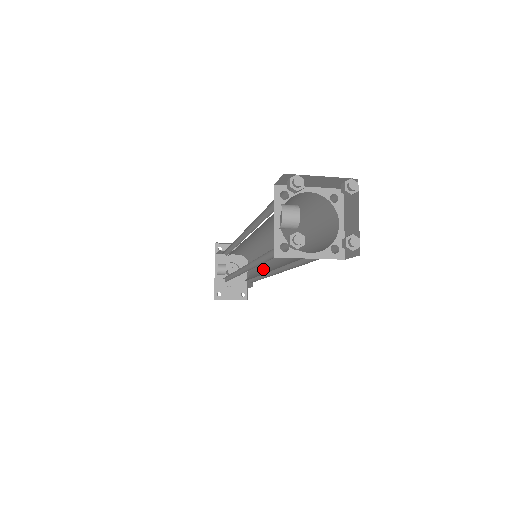
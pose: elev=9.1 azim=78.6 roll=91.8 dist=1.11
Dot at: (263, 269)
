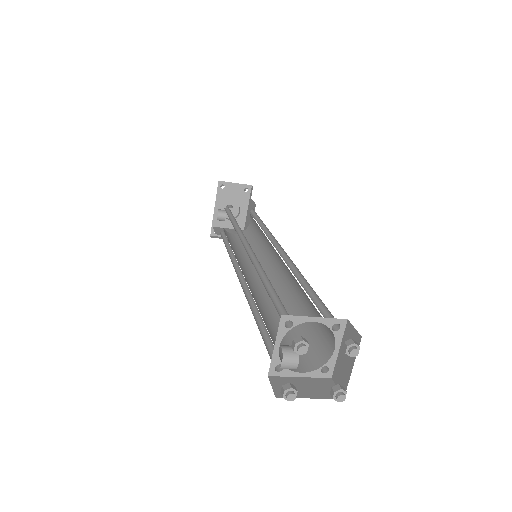
Dot at: (261, 250)
